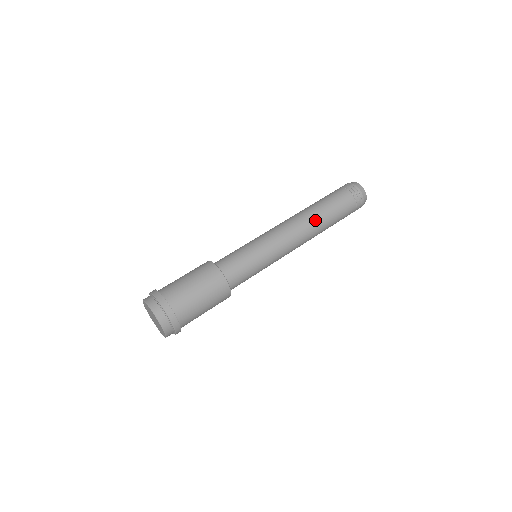
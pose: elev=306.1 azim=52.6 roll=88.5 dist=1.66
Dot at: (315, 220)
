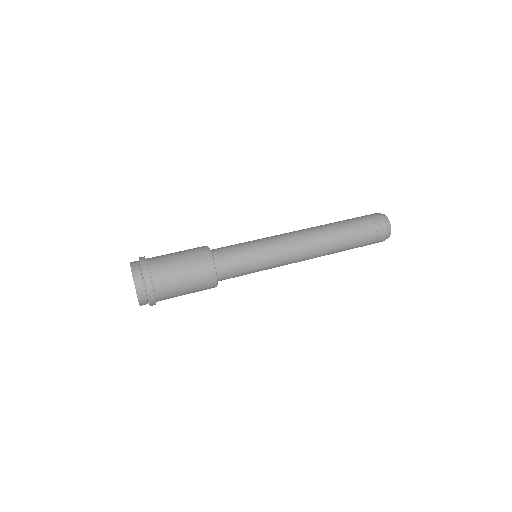
Dot at: (328, 244)
